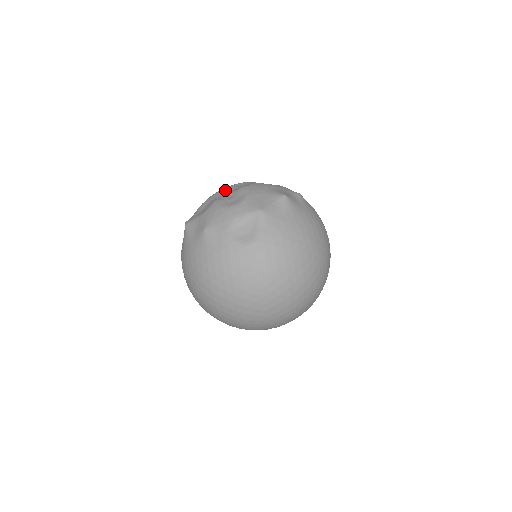
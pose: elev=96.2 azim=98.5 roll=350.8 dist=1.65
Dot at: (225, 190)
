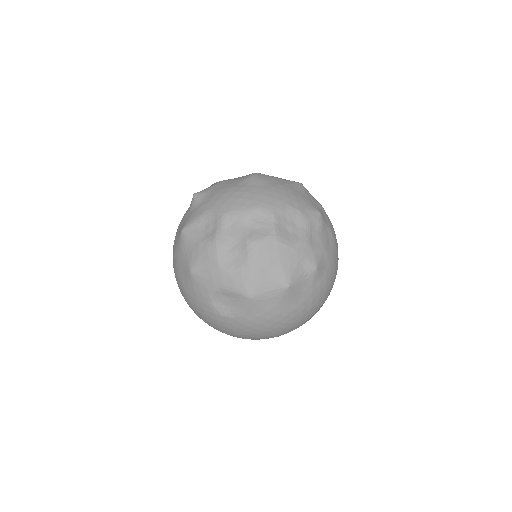
Dot at: (239, 219)
